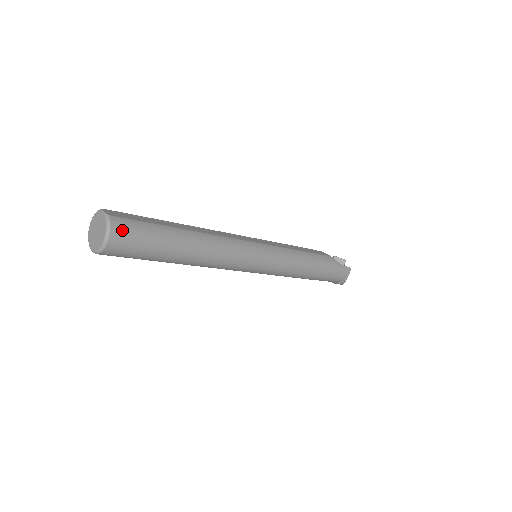
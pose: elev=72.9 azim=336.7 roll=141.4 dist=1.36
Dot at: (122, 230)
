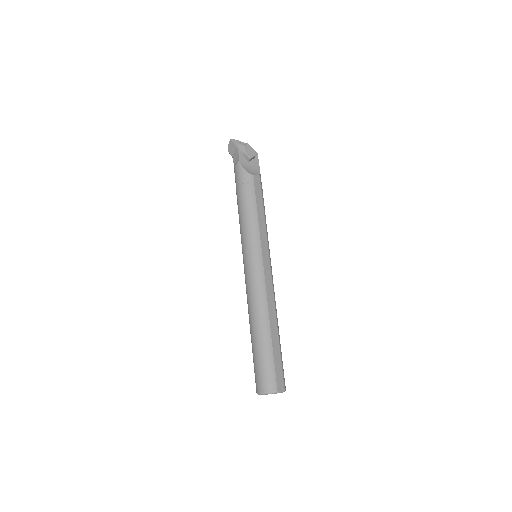
Dot at: occluded
